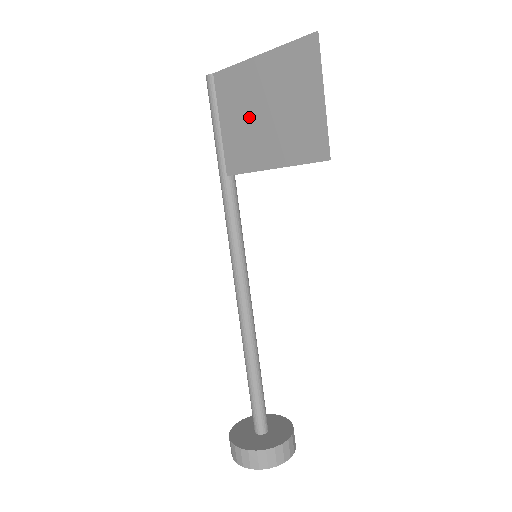
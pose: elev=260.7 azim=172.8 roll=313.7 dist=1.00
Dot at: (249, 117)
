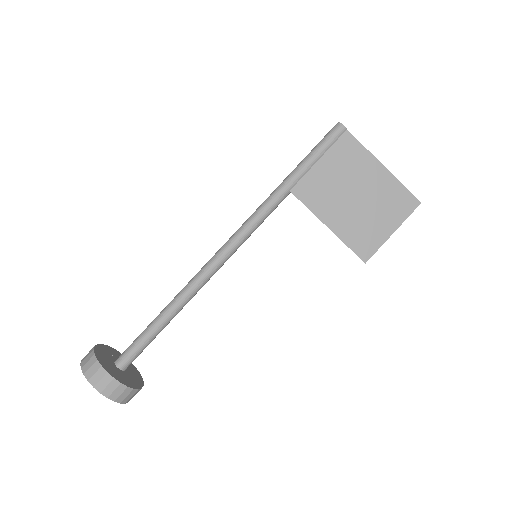
Dot at: (344, 184)
